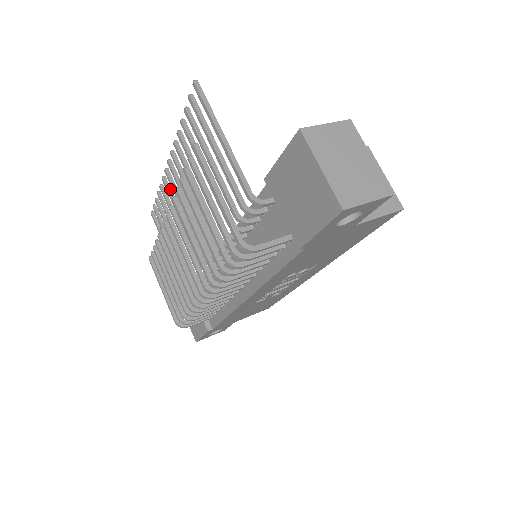
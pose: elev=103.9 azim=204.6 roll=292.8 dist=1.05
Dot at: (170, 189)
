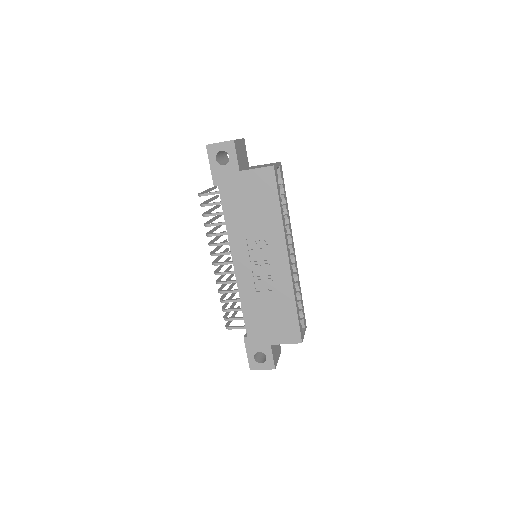
Dot at: occluded
